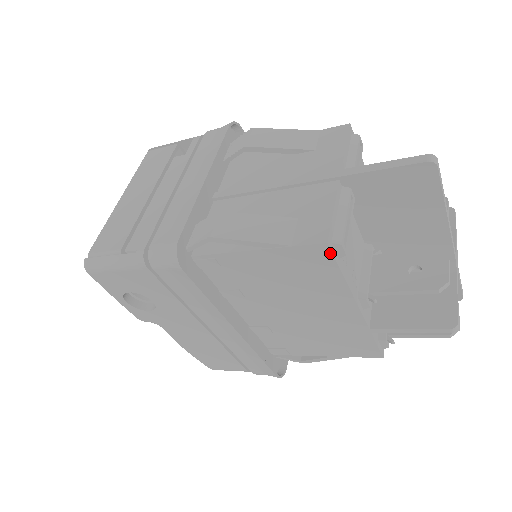
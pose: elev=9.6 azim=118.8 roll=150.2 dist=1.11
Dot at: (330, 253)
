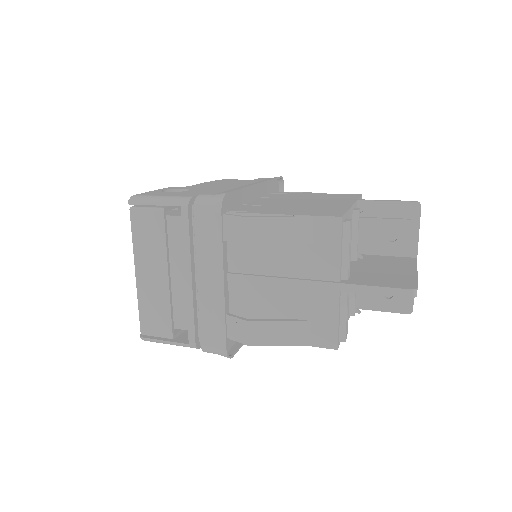
Dot at: (338, 345)
